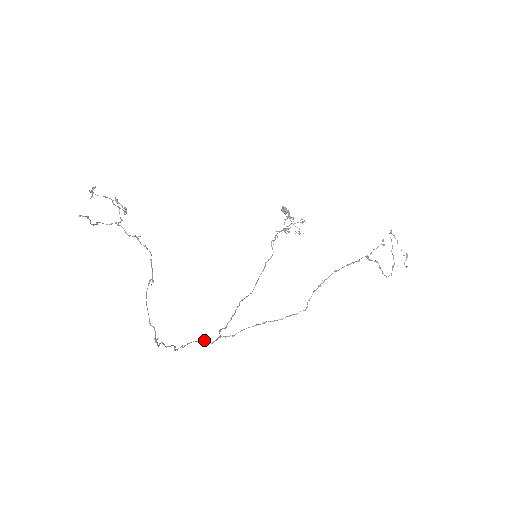
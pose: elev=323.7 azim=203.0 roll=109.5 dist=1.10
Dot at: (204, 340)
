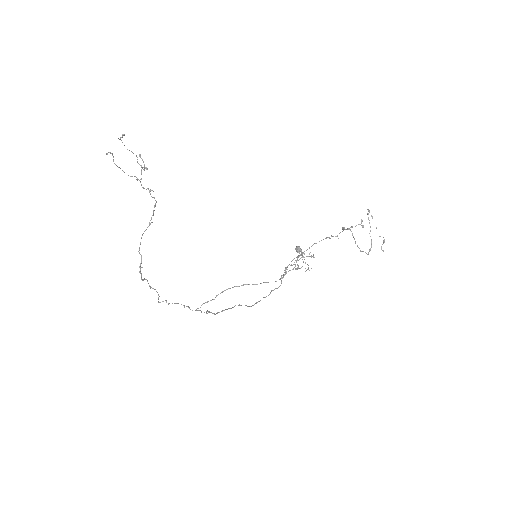
Dot at: (189, 307)
